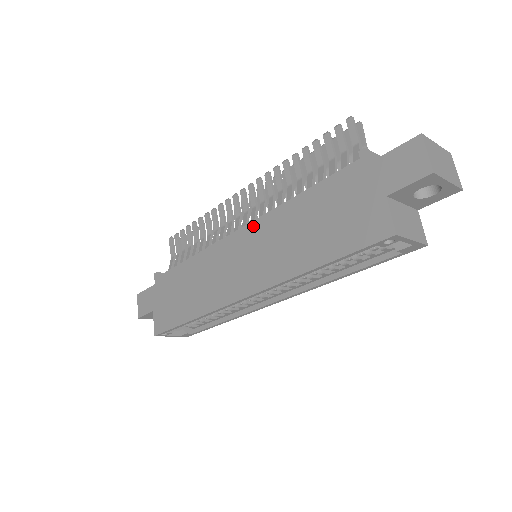
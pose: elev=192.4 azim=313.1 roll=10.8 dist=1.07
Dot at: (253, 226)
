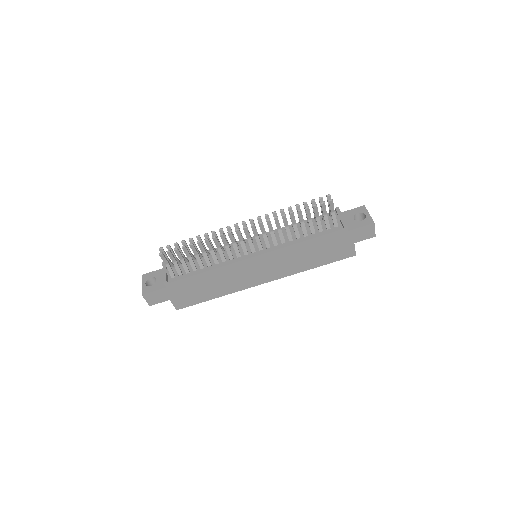
Dot at: (270, 254)
